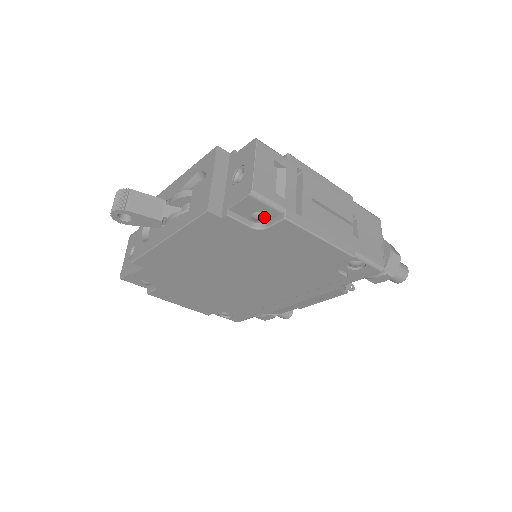
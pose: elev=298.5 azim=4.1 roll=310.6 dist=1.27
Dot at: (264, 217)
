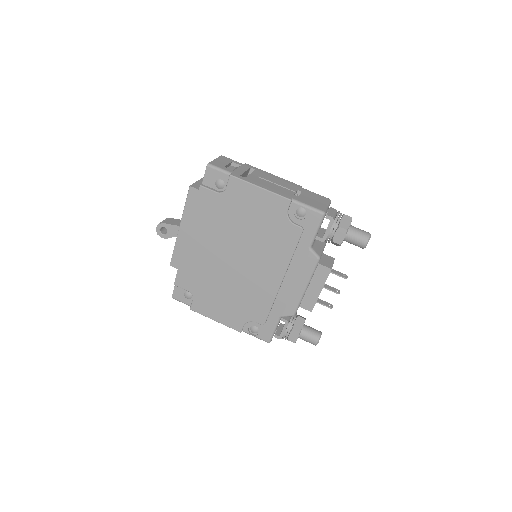
Dot at: (222, 182)
